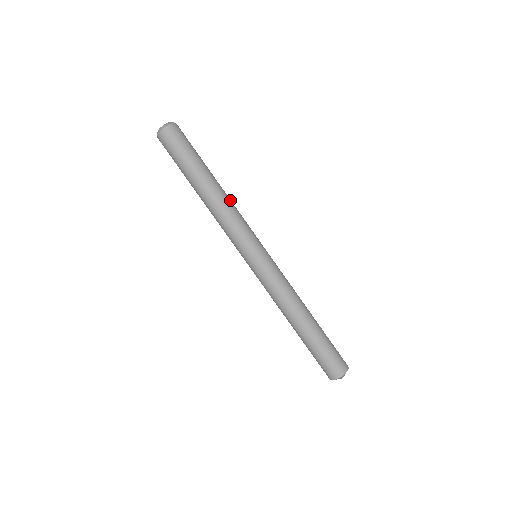
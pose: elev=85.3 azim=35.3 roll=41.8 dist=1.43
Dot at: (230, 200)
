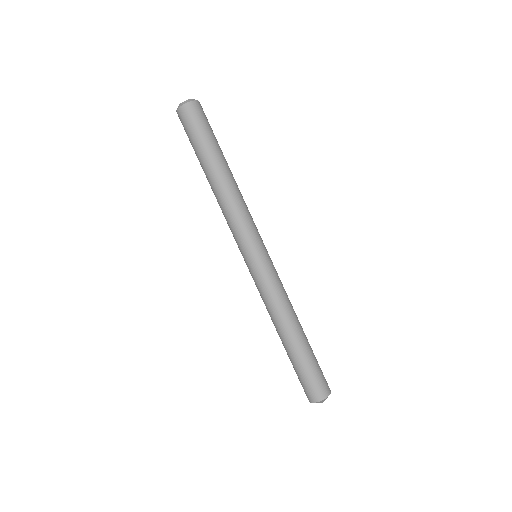
Dot at: (232, 195)
